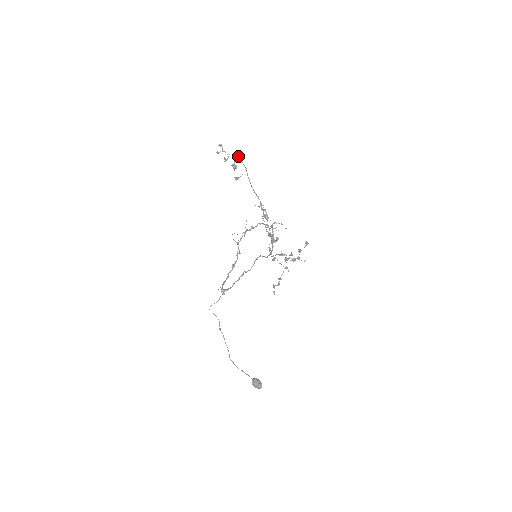
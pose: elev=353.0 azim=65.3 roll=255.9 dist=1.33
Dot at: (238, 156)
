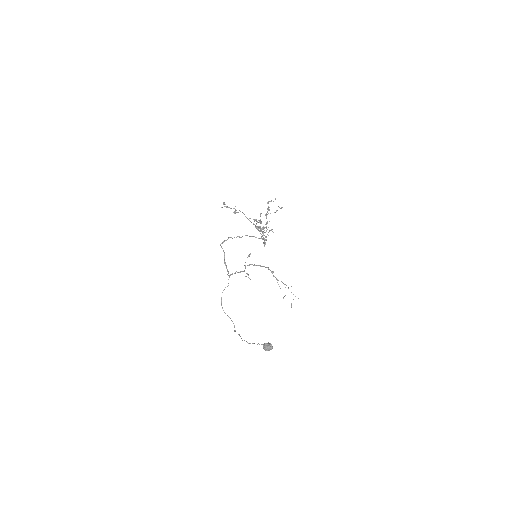
Dot at: occluded
